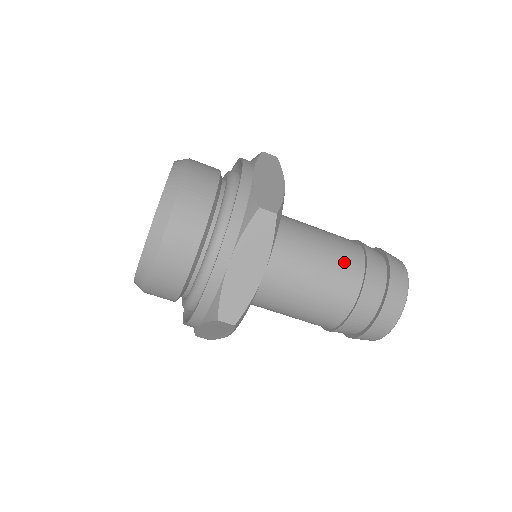
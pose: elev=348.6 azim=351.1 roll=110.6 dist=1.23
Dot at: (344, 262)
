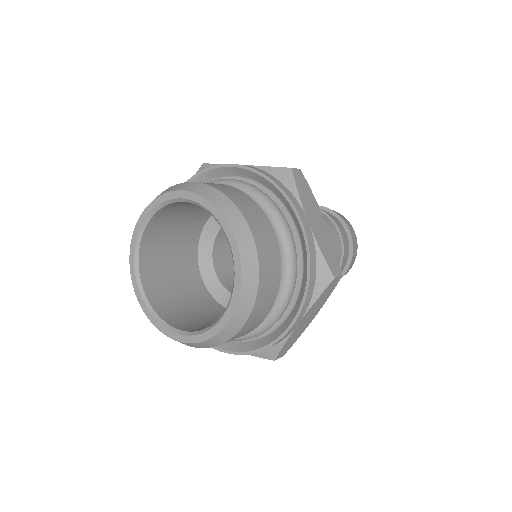
Dot at: occluded
